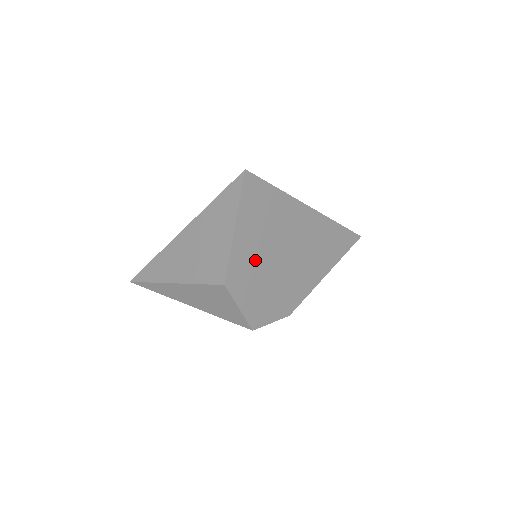
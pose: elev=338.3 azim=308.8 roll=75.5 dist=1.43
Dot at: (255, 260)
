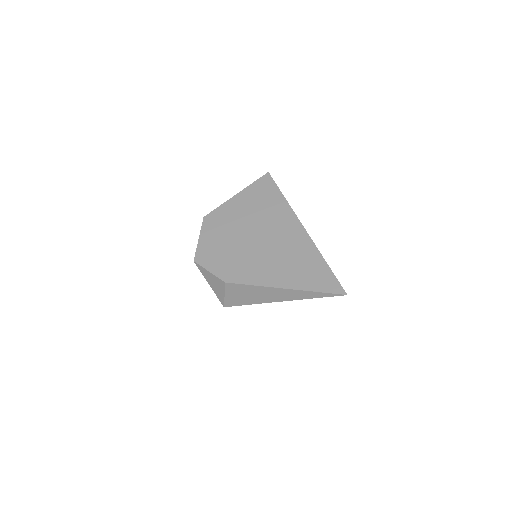
Dot at: (233, 221)
